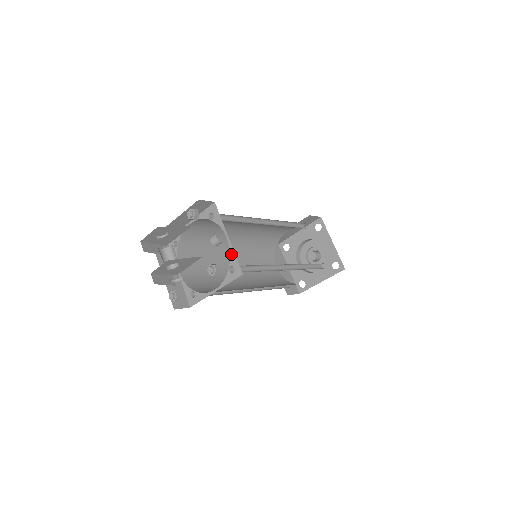
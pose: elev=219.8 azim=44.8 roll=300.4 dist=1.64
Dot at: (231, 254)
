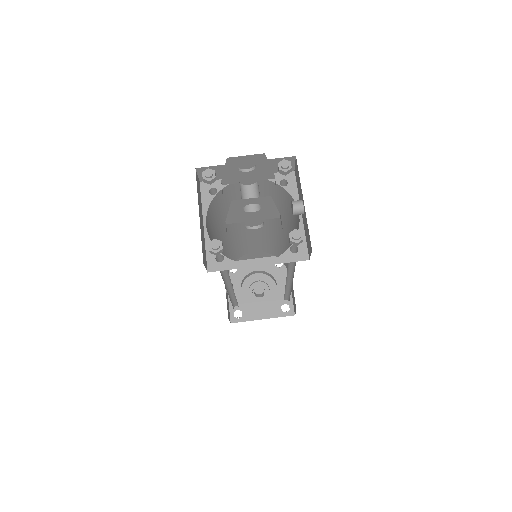
Dot at: occluded
